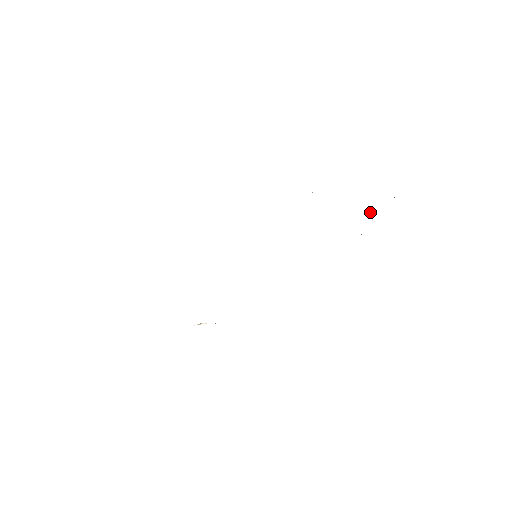
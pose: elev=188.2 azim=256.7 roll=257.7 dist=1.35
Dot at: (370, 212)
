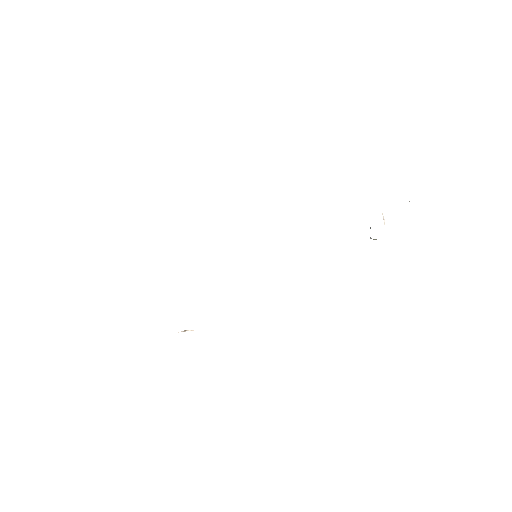
Dot at: (382, 214)
